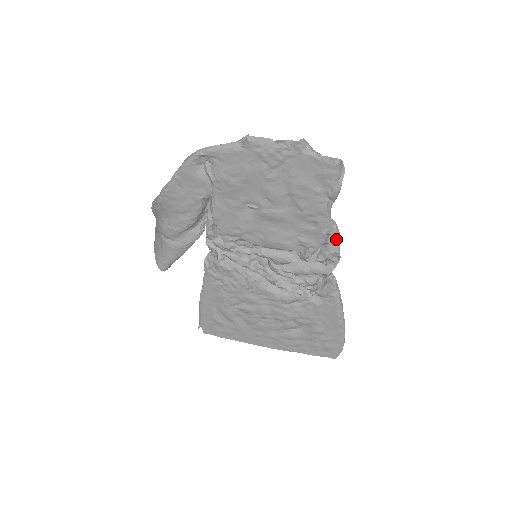
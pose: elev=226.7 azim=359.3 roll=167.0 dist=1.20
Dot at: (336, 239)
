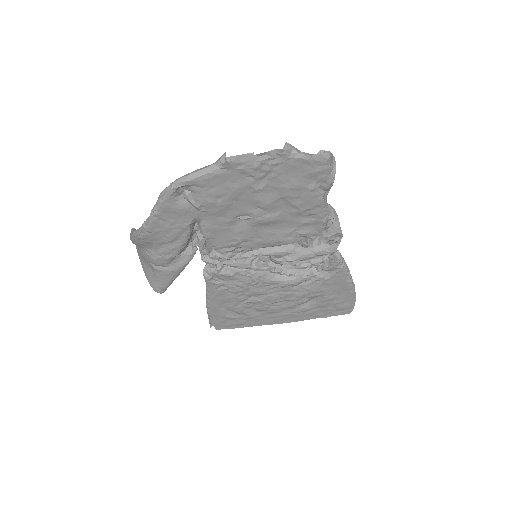
Dot at: (335, 221)
